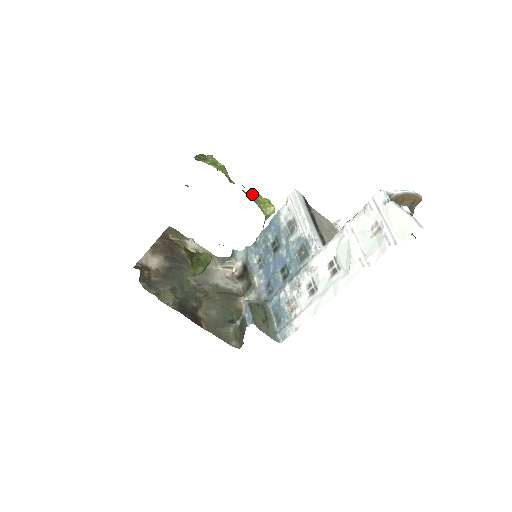
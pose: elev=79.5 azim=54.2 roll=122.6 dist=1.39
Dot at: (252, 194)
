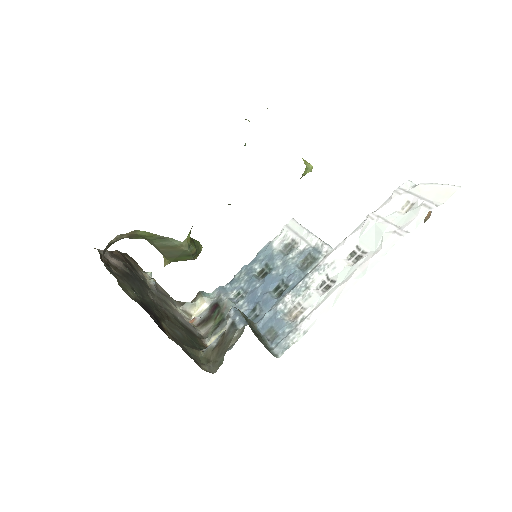
Dot at: occluded
